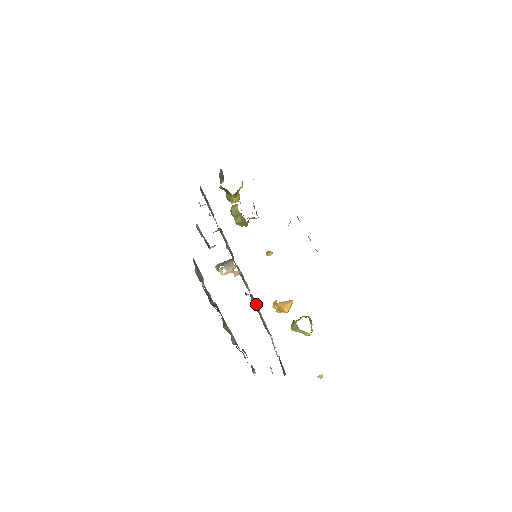
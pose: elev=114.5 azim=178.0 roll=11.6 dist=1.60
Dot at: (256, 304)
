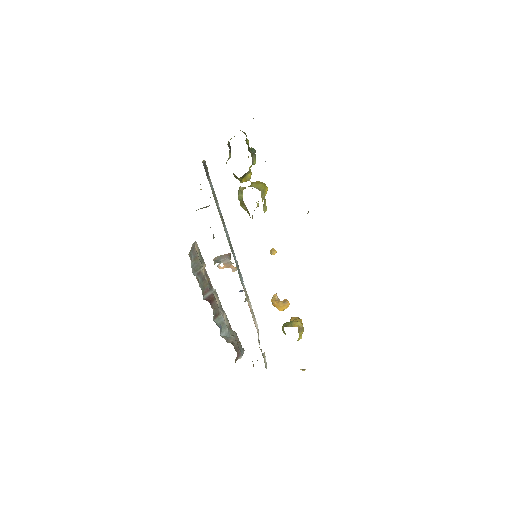
Dot at: (248, 305)
